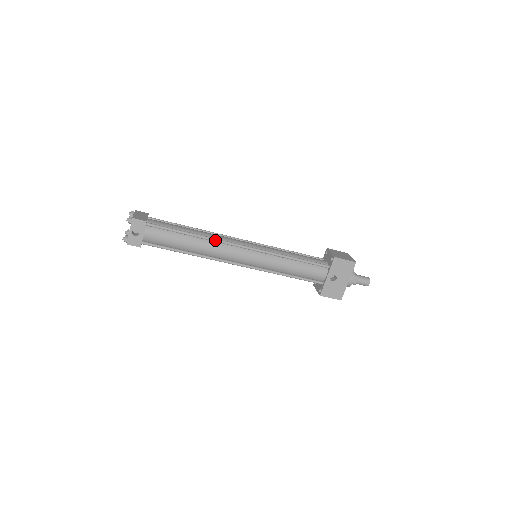
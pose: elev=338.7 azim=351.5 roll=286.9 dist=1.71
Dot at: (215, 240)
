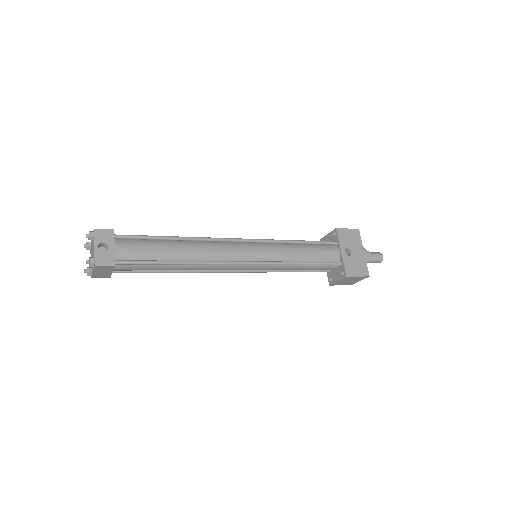
Dot at: (204, 238)
